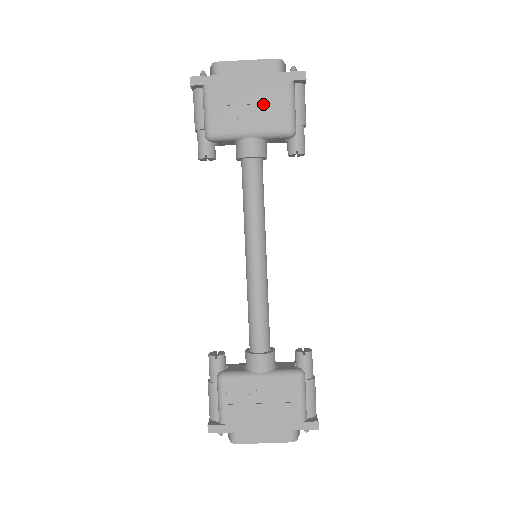
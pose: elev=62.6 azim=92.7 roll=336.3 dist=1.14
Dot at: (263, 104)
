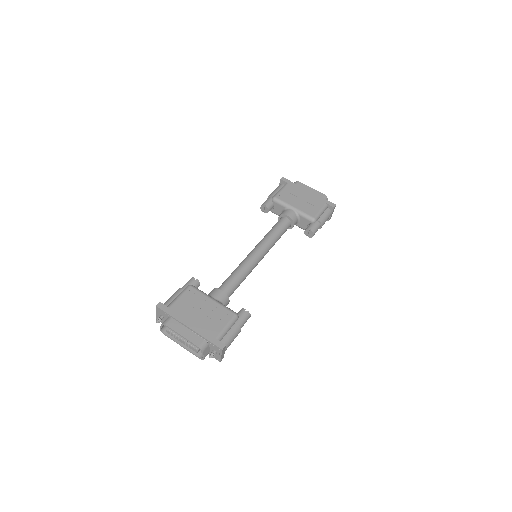
Dot at: (308, 203)
